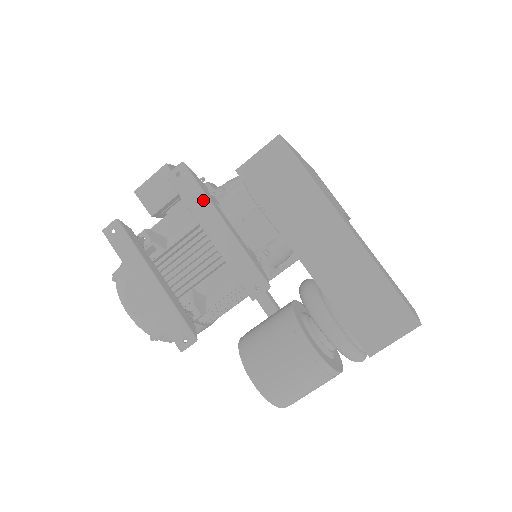
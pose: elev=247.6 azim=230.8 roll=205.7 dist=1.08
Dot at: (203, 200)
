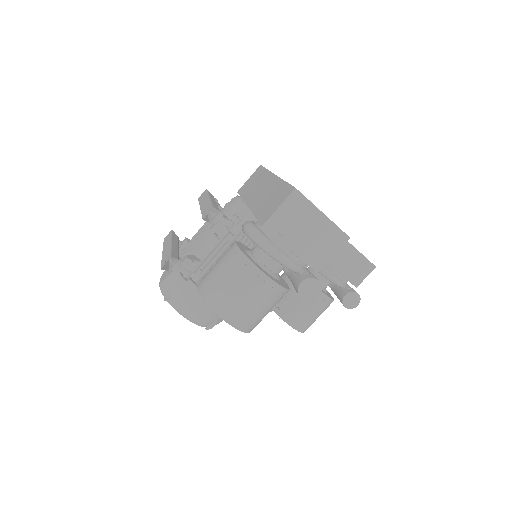
Dot at: (206, 196)
